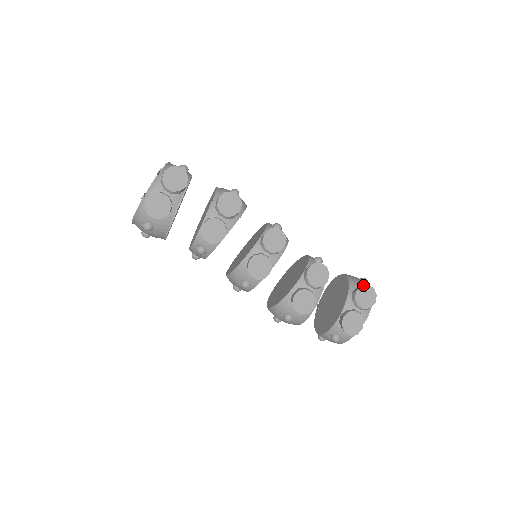
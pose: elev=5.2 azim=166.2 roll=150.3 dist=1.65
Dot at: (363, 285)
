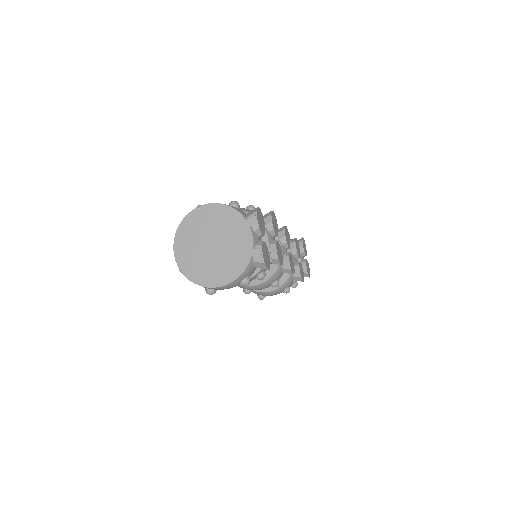
Dot at: (302, 239)
